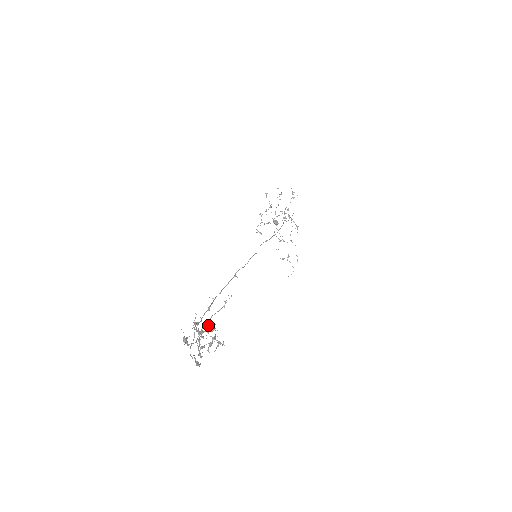
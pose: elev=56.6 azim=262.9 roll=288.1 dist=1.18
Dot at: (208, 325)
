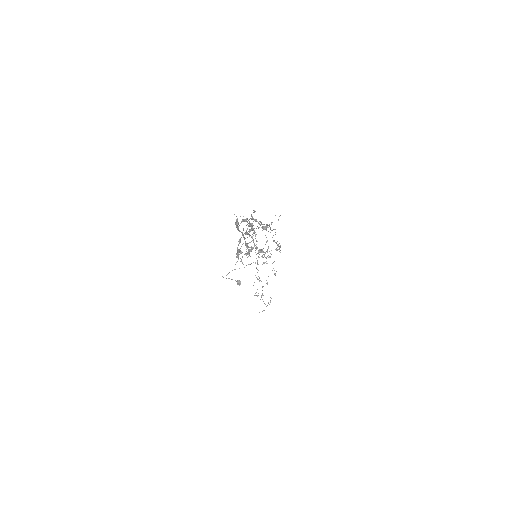
Dot at: (260, 224)
